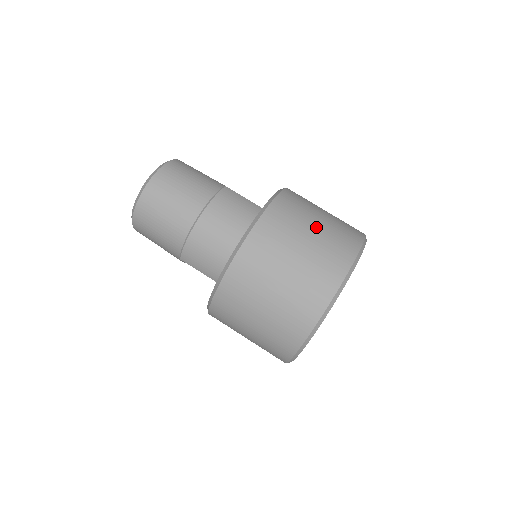
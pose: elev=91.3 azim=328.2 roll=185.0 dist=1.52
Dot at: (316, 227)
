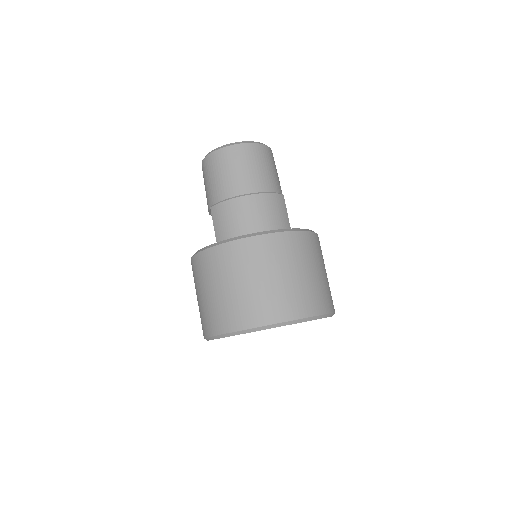
Dot at: (312, 273)
